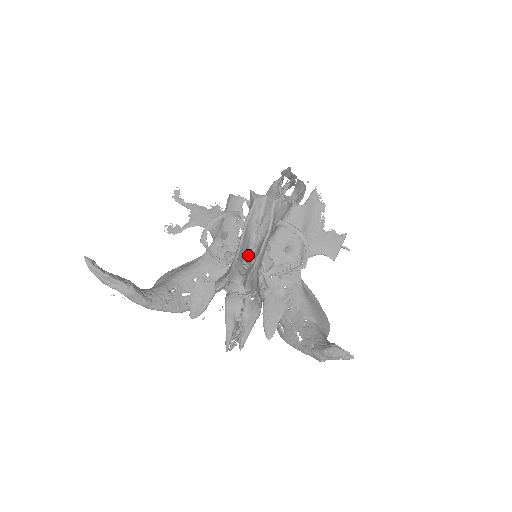
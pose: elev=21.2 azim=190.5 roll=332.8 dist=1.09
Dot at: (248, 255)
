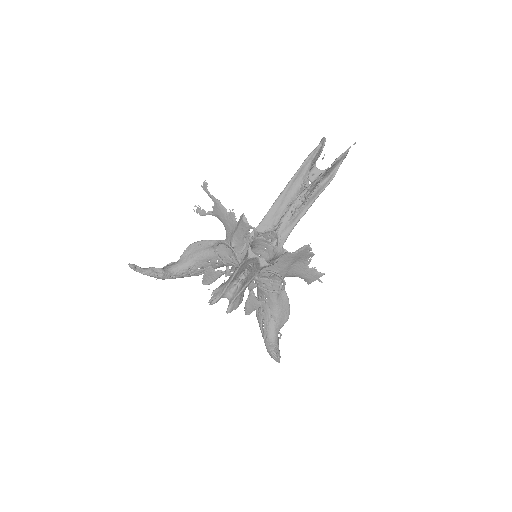
Dot at: (242, 273)
